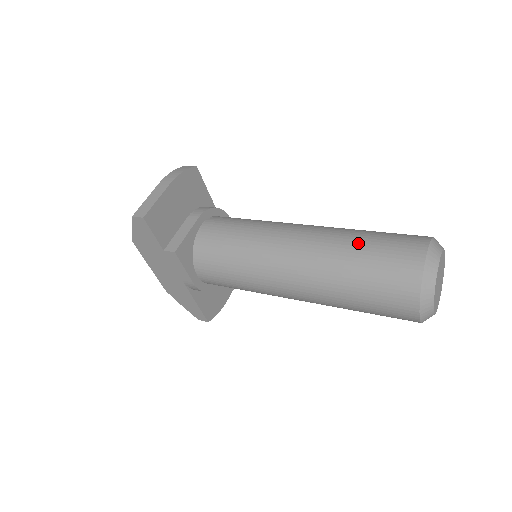
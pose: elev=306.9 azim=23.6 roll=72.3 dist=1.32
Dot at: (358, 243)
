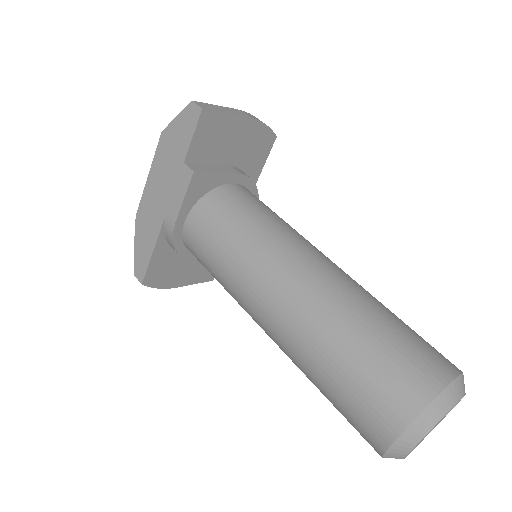
Dot at: (385, 313)
